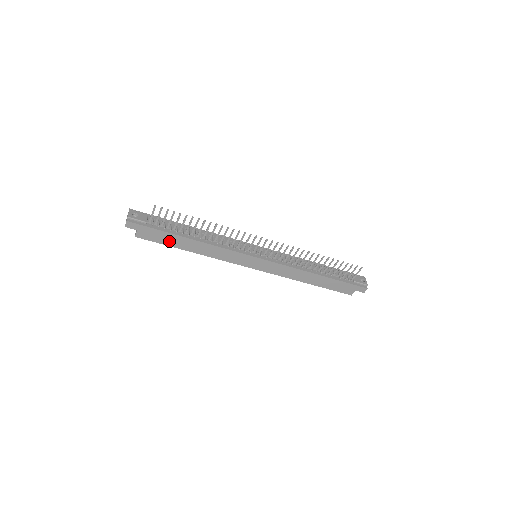
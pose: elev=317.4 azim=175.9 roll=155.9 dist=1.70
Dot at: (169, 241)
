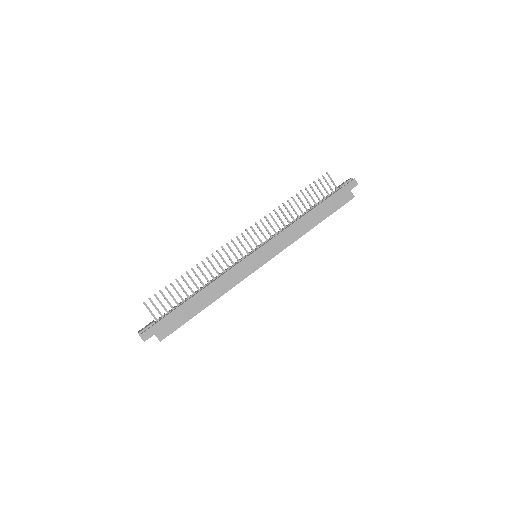
Dot at: (185, 316)
